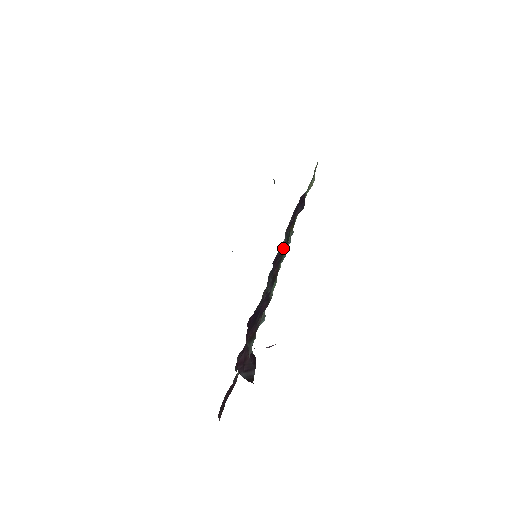
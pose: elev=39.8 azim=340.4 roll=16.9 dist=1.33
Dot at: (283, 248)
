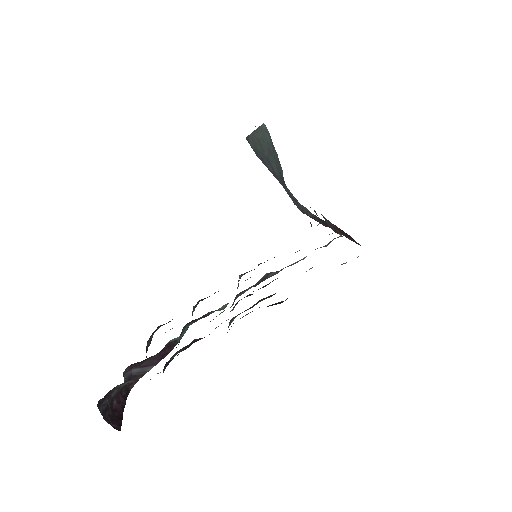
Dot at: occluded
